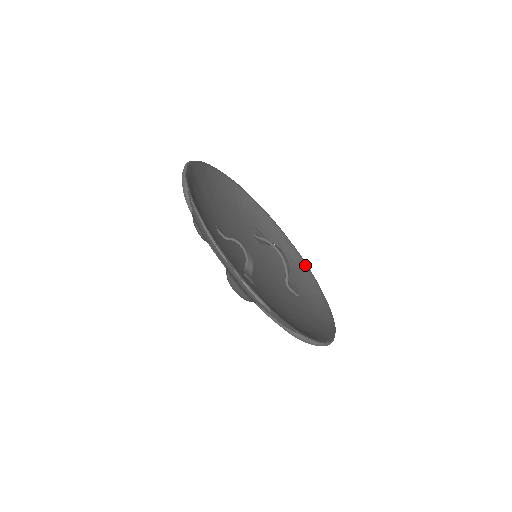
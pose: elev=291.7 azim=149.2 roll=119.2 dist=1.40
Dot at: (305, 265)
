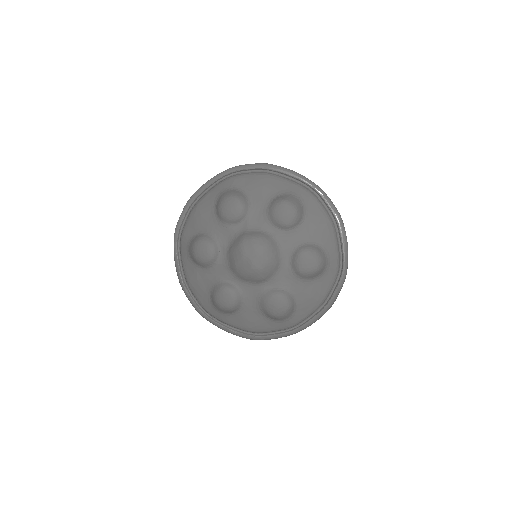
Dot at: (260, 335)
